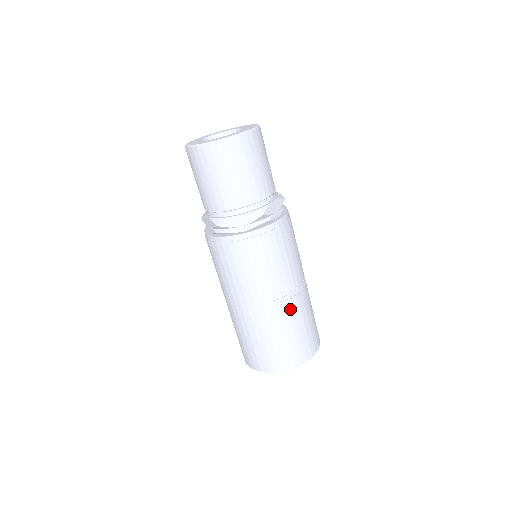
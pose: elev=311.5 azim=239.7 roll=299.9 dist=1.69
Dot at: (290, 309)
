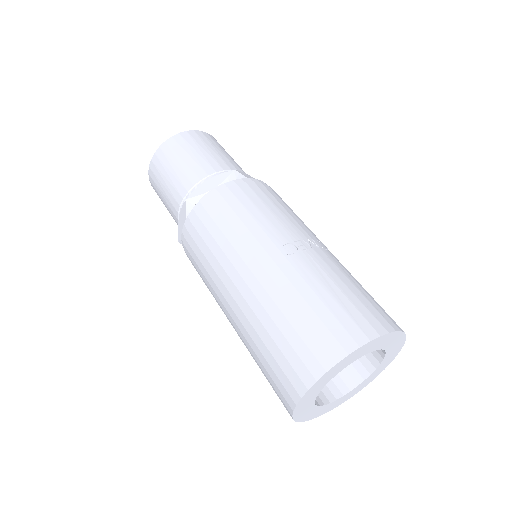
Dot at: (315, 257)
